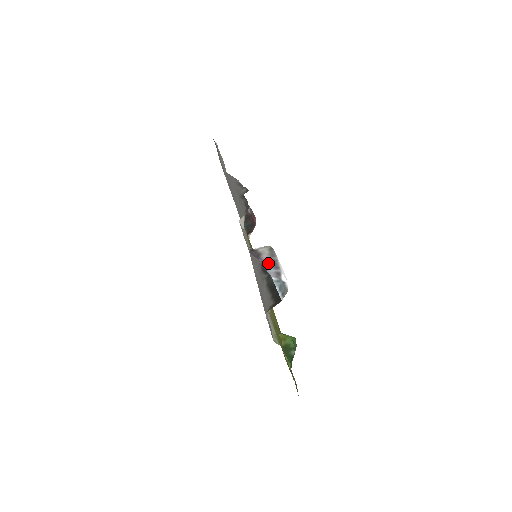
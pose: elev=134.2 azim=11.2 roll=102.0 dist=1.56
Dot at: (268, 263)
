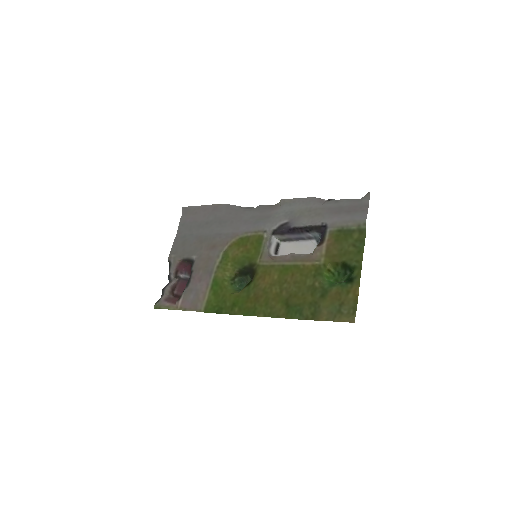
Dot at: (295, 236)
